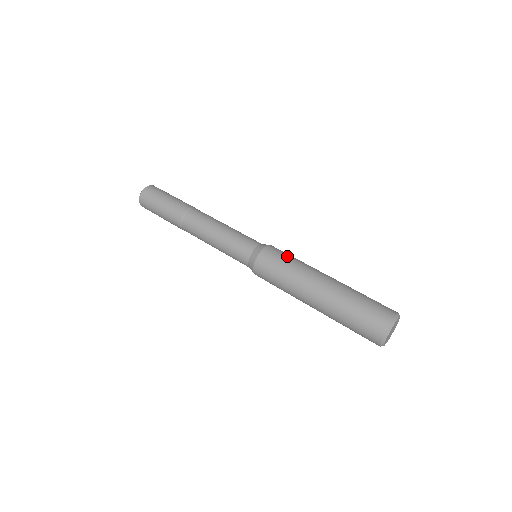
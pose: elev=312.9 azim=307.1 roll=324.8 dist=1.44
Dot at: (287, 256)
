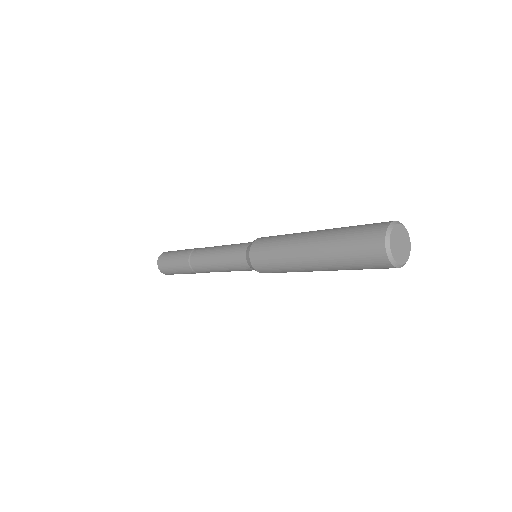
Dot at: occluded
